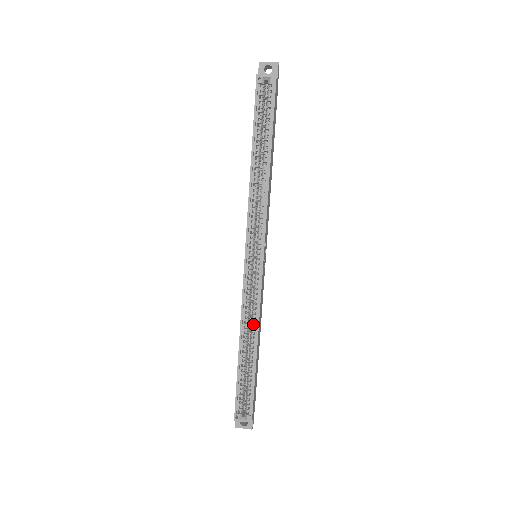
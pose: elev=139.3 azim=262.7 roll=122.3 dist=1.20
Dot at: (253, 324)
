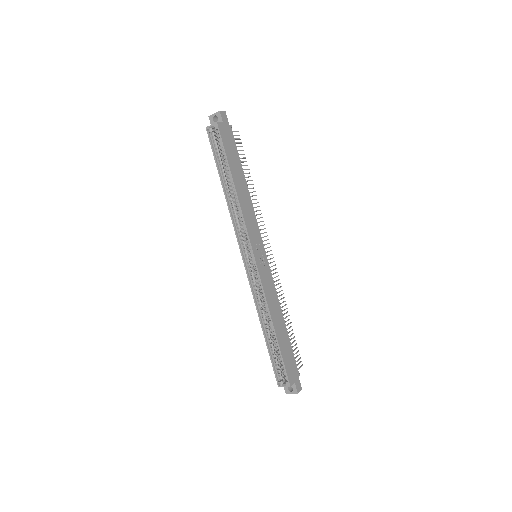
Dot at: (266, 309)
